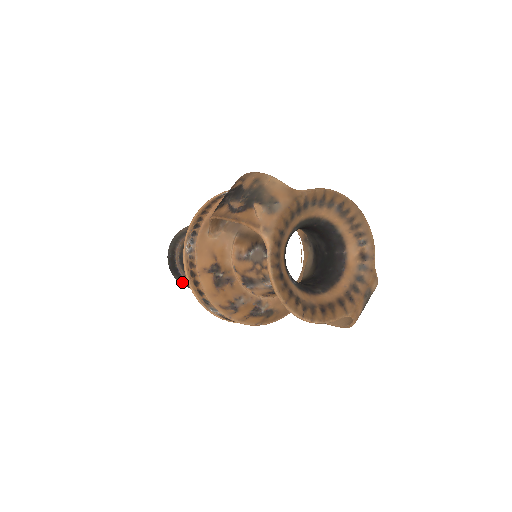
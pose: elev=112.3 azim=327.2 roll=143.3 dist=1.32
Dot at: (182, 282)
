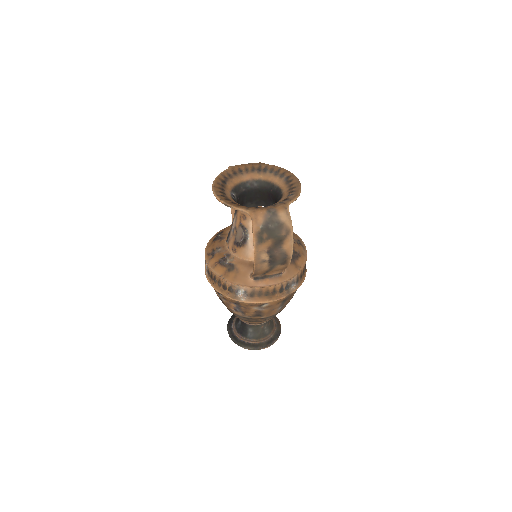
Dot at: (229, 331)
